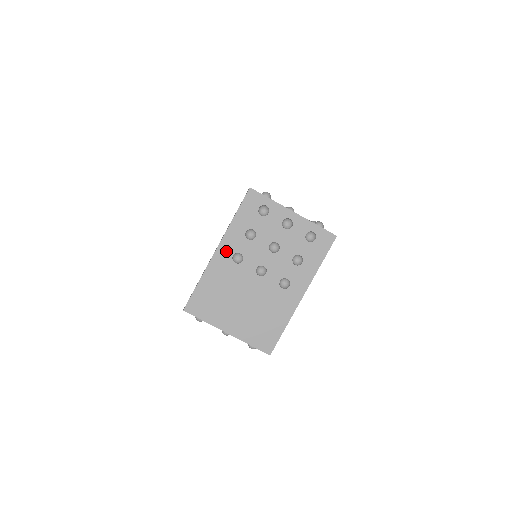
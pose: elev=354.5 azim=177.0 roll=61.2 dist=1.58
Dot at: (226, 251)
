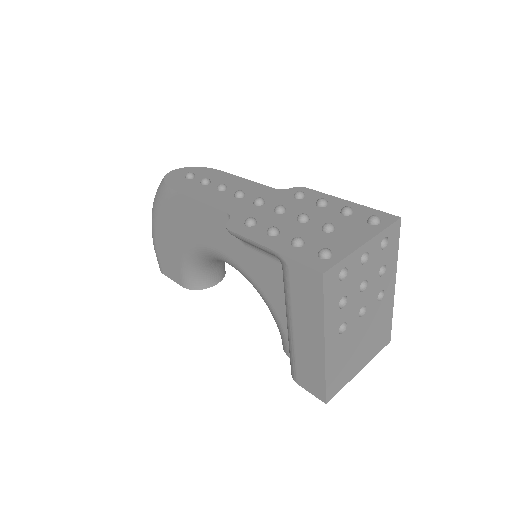
Dot at: (332, 337)
